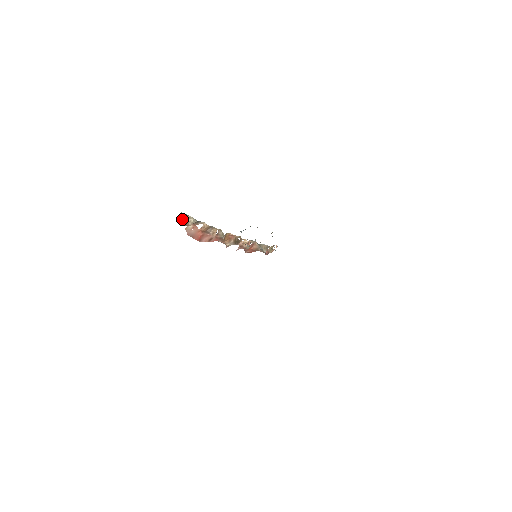
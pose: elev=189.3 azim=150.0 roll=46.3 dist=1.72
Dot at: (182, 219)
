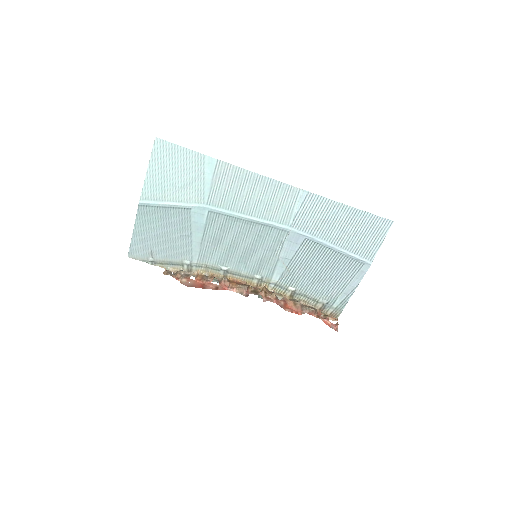
Dot at: (169, 274)
